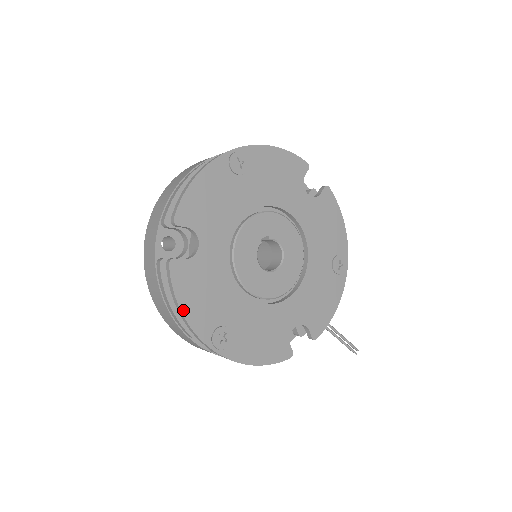
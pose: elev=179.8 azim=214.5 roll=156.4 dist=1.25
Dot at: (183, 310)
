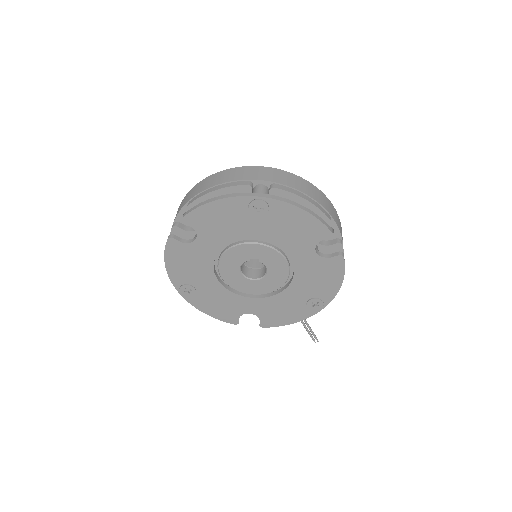
Dot at: (167, 265)
